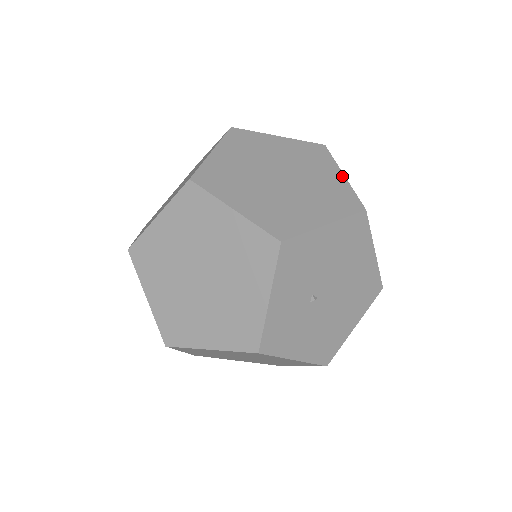
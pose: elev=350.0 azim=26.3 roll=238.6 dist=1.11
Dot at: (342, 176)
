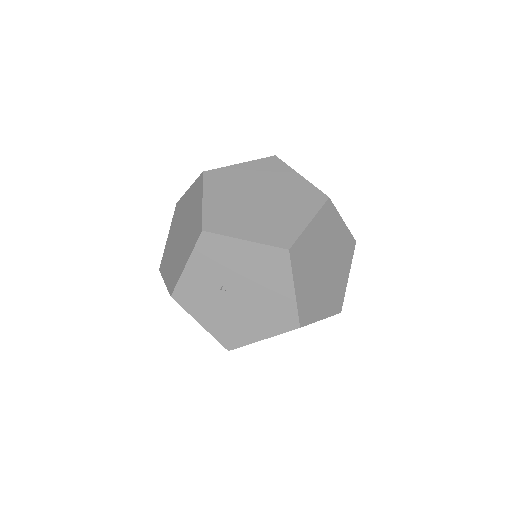
Dot at: (307, 222)
